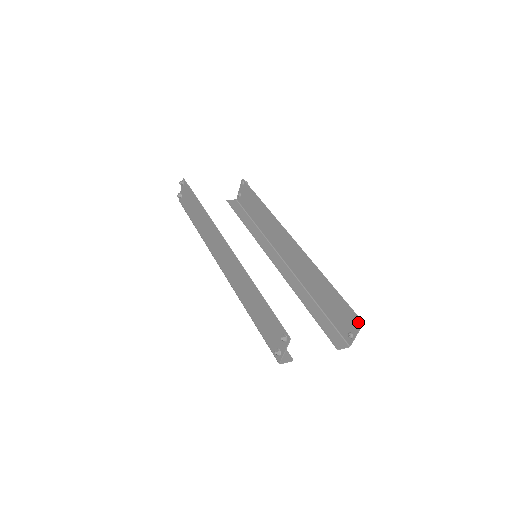
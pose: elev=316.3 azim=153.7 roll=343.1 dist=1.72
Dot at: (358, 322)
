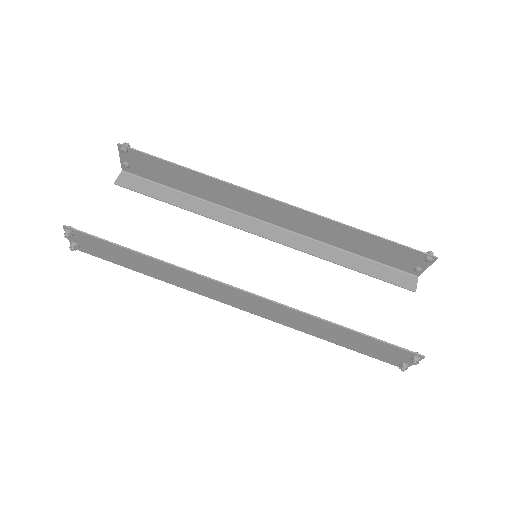
Dot at: (431, 260)
